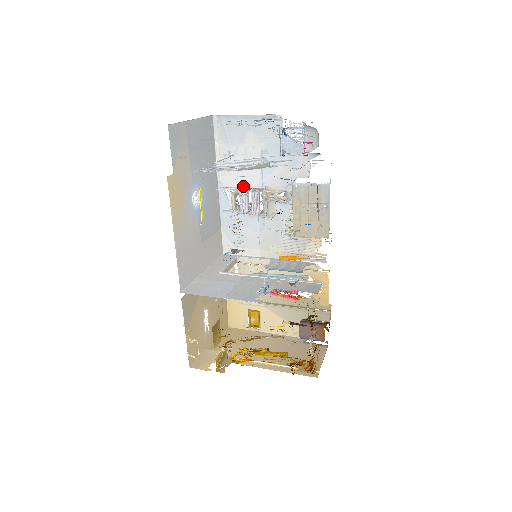
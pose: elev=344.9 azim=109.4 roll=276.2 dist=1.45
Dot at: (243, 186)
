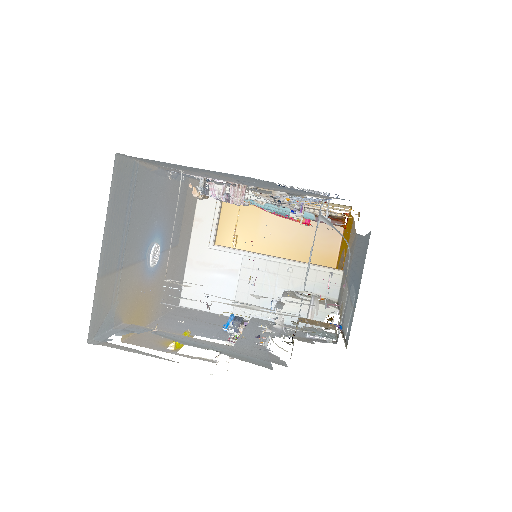
Dot at: (212, 178)
